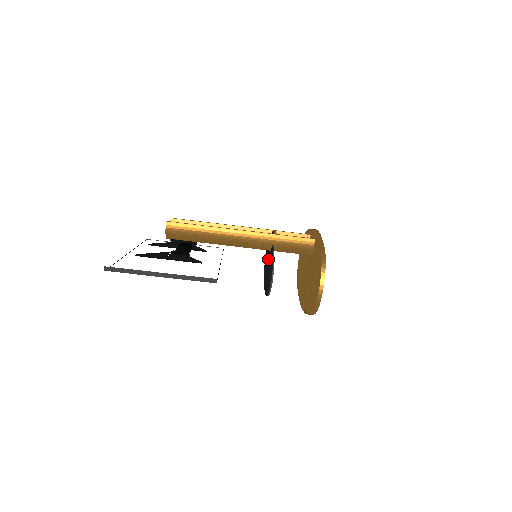
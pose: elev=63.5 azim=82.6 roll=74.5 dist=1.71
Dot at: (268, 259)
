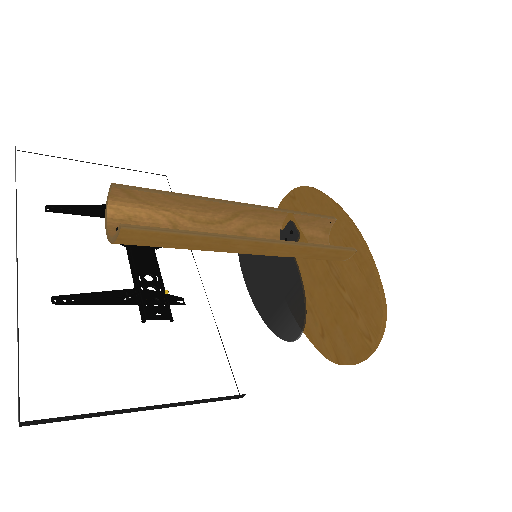
Dot at: occluded
